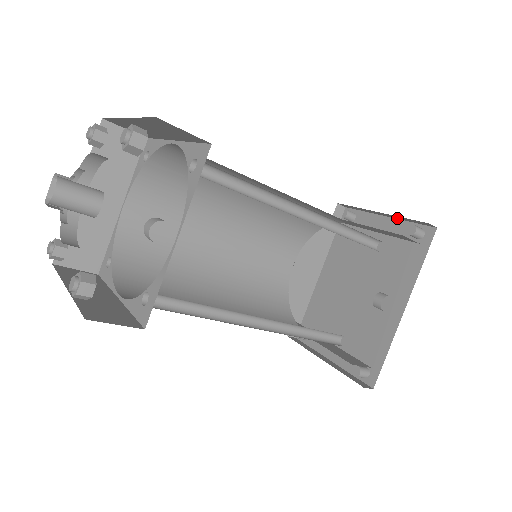
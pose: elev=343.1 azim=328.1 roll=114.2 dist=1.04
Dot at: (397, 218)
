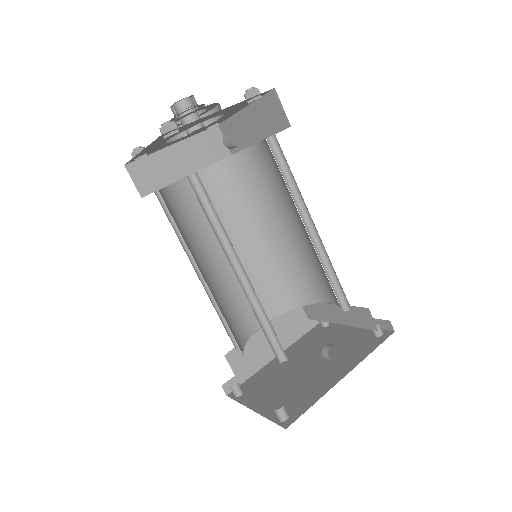
Dot at: occluded
